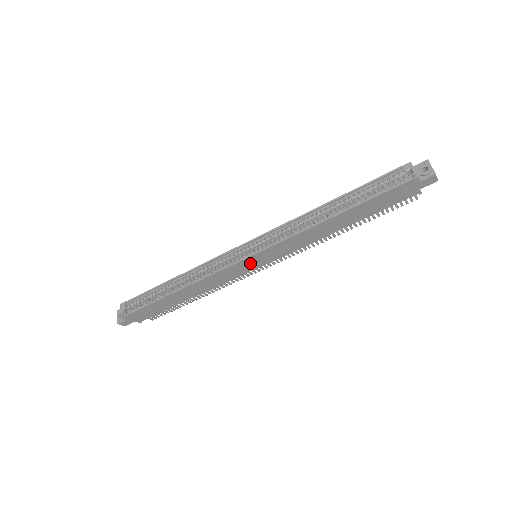
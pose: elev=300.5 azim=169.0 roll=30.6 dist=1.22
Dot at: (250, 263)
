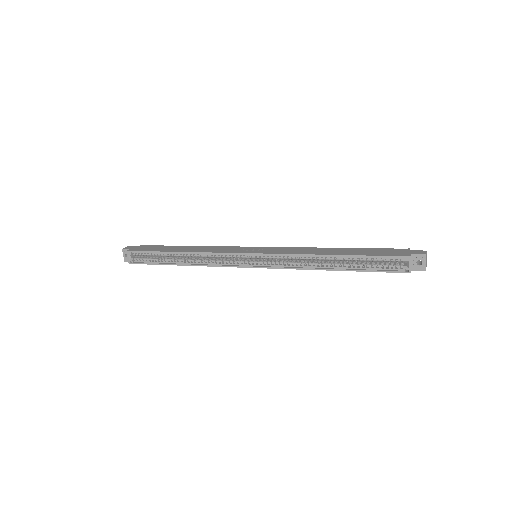
Dot at: occluded
